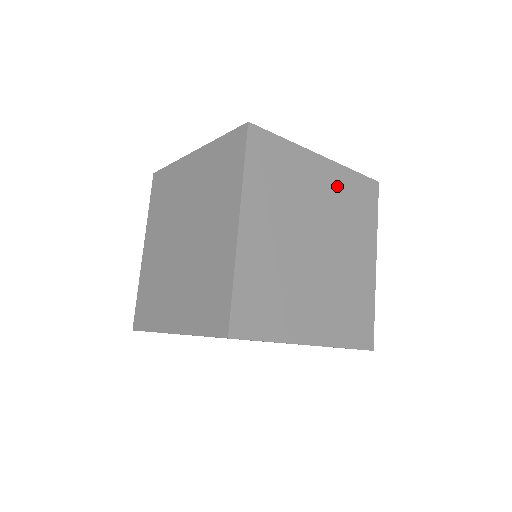
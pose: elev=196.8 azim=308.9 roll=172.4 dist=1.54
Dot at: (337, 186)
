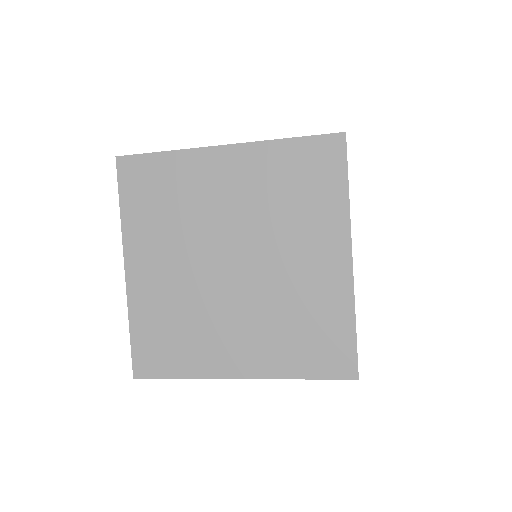
Dot at: (257, 174)
